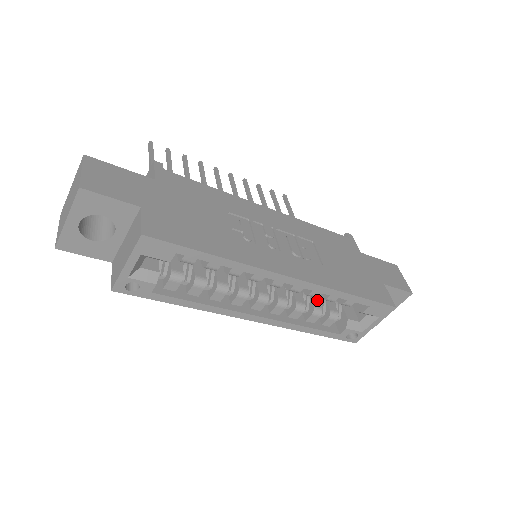
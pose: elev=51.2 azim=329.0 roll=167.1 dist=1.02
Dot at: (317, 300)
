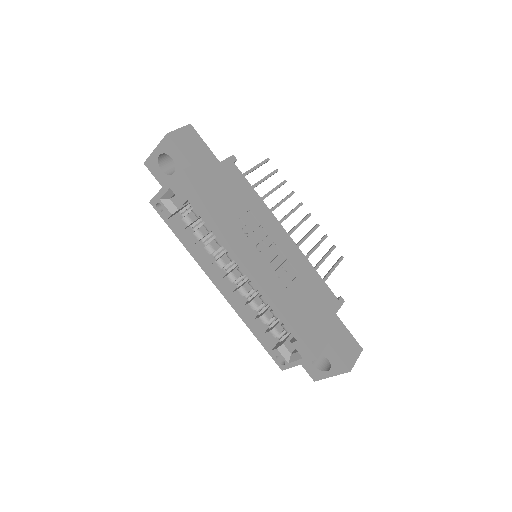
Dot at: (272, 314)
